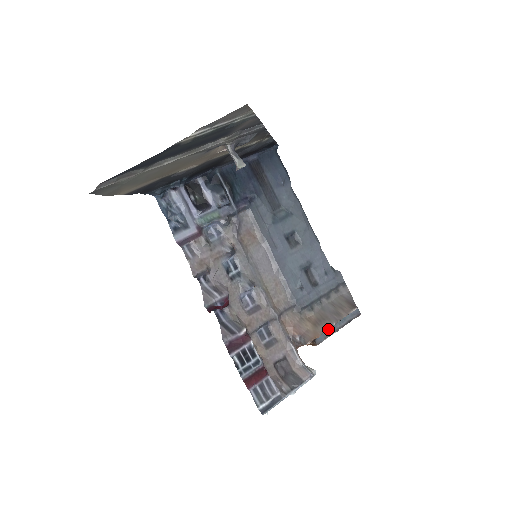
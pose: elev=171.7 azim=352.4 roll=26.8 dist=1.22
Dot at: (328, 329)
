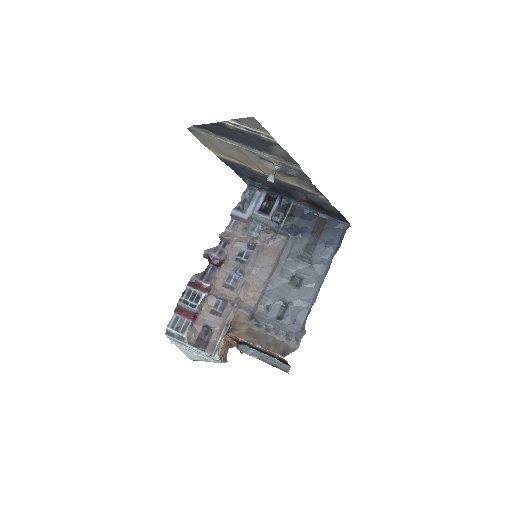
Dot at: (251, 343)
